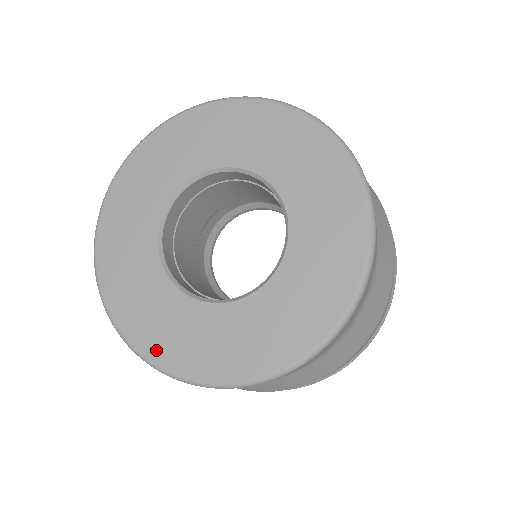
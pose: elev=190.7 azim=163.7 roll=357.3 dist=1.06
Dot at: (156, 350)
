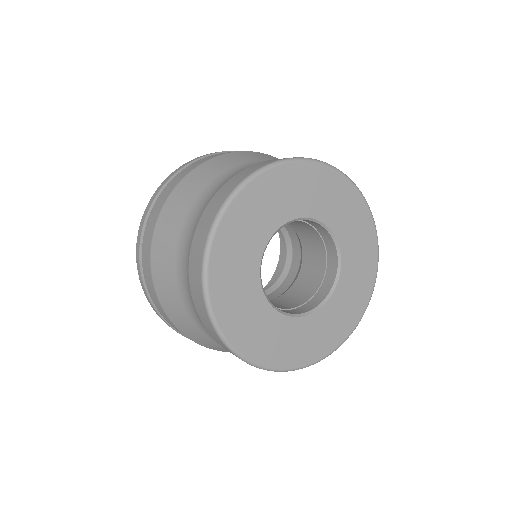
Dot at: (247, 347)
